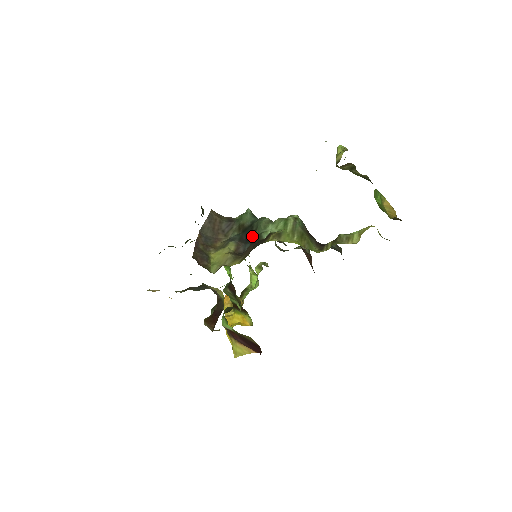
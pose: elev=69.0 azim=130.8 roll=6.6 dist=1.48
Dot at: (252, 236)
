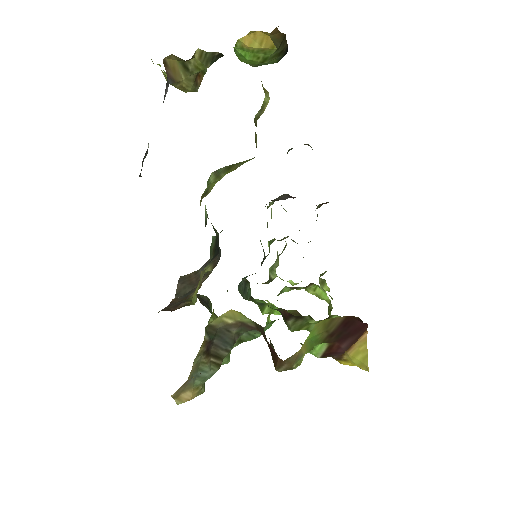
Dot at: (217, 240)
